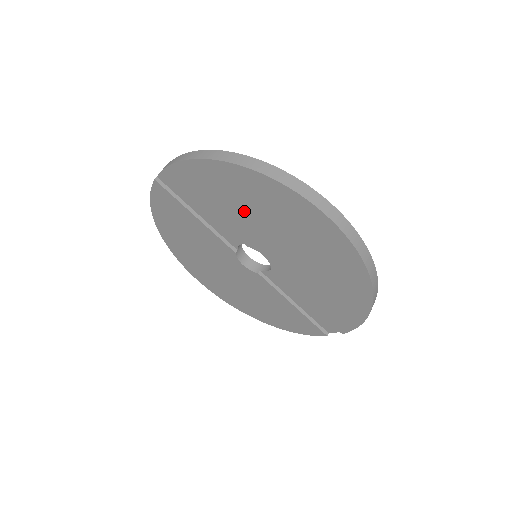
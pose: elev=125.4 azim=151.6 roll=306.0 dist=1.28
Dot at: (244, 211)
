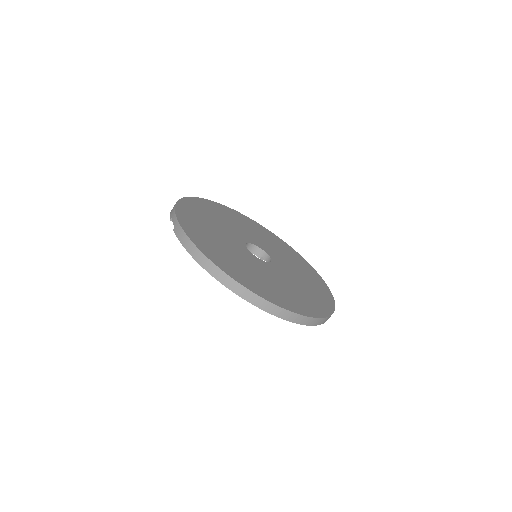
Dot at: occluded
